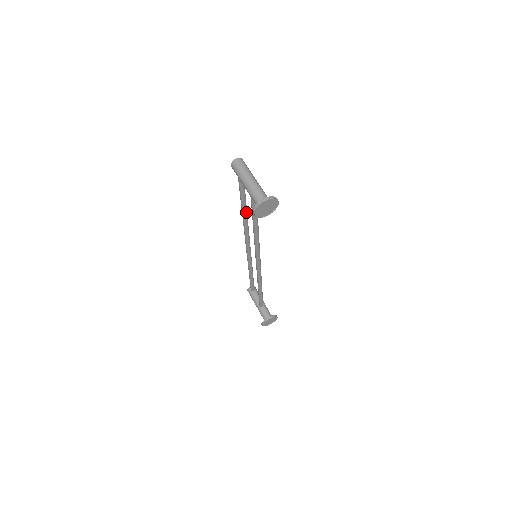
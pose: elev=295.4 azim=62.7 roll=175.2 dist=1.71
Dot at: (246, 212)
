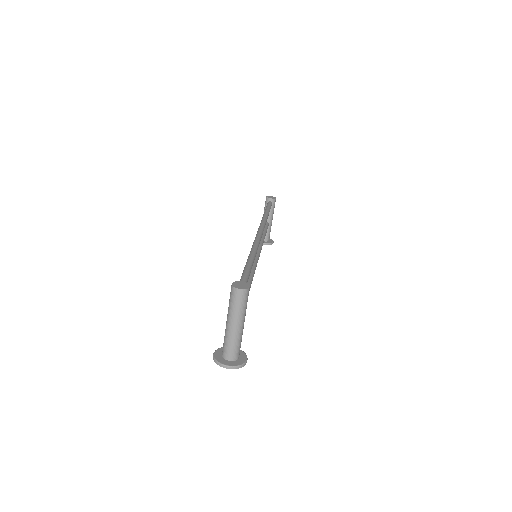
Dot at: occluded
